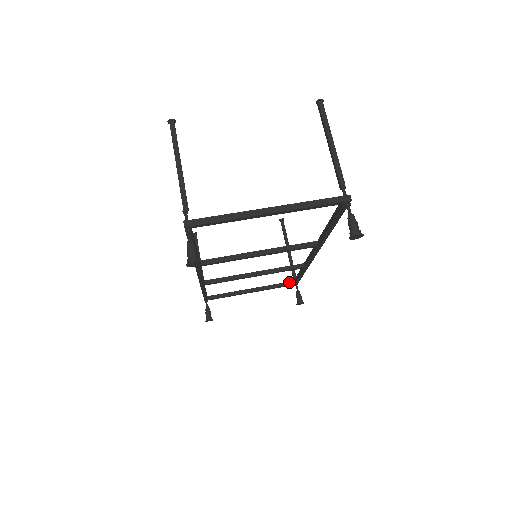
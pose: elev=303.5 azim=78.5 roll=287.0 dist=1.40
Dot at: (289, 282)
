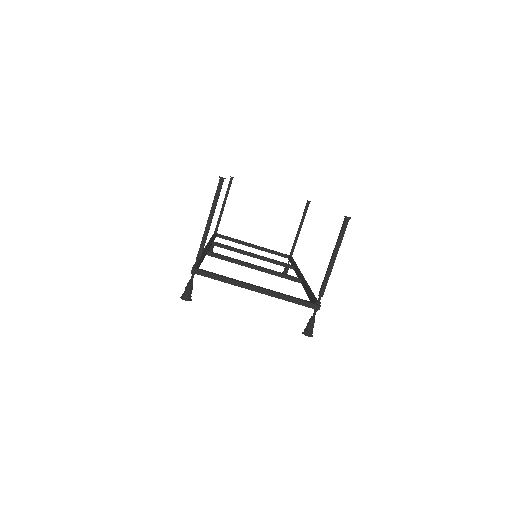
Dot at: (285, 255)
